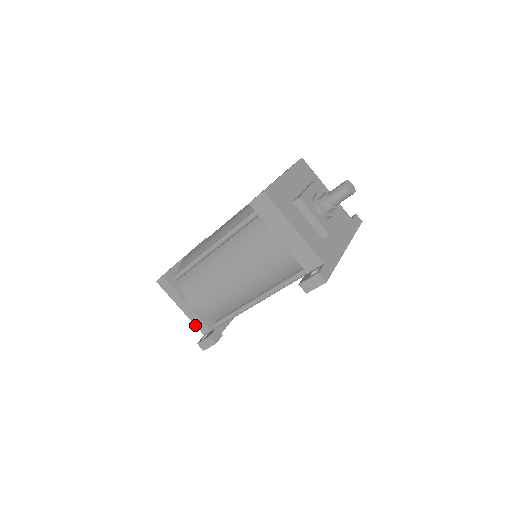
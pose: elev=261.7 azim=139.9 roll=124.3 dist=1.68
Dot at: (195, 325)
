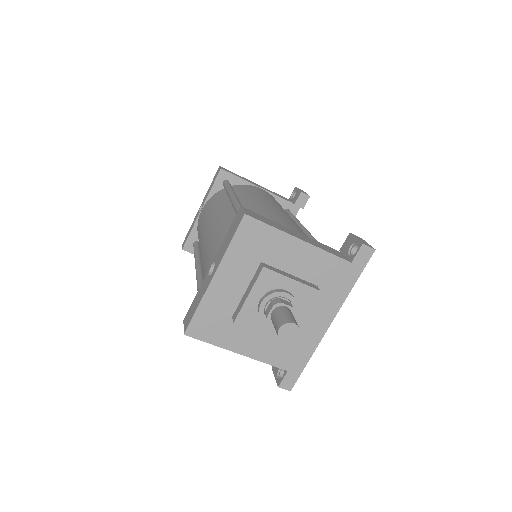
Dot at: occluded
